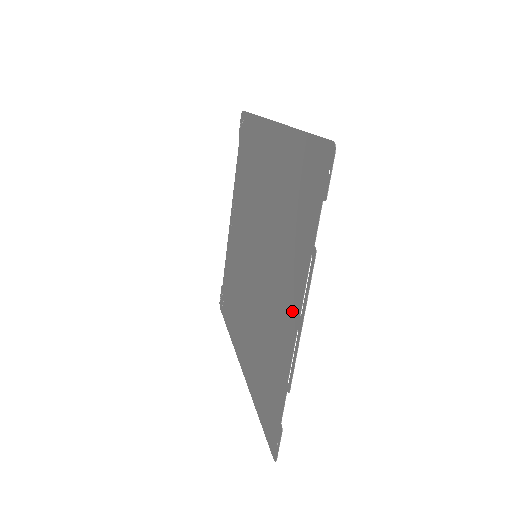
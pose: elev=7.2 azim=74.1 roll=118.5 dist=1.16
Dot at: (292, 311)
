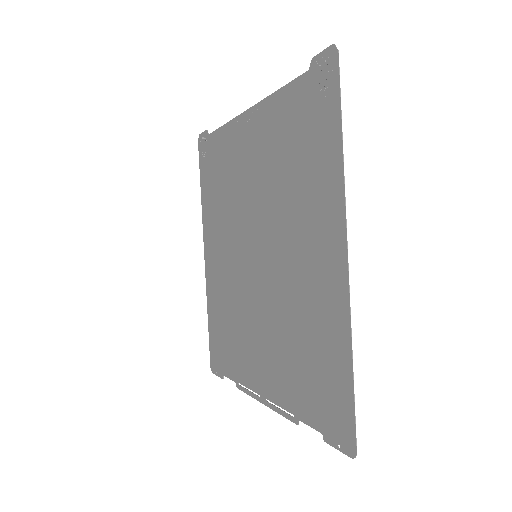
Dot at: (262, 381)
